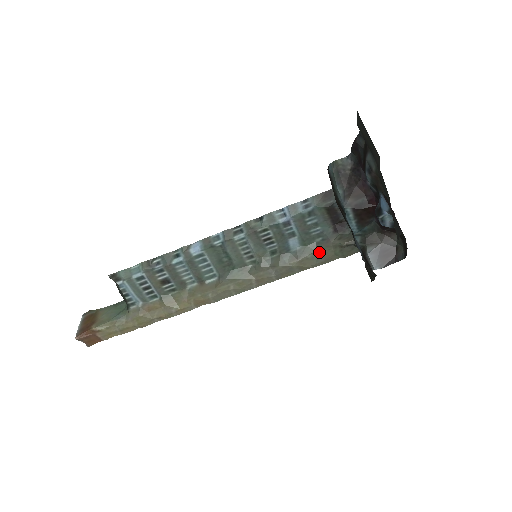
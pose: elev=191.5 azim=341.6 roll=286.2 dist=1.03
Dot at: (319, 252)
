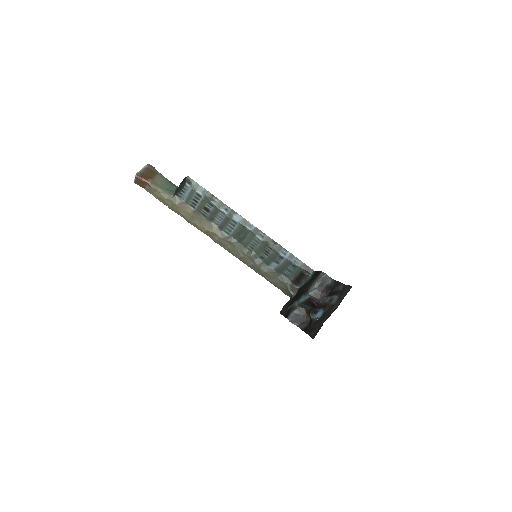
Dot at: (277, 279)
